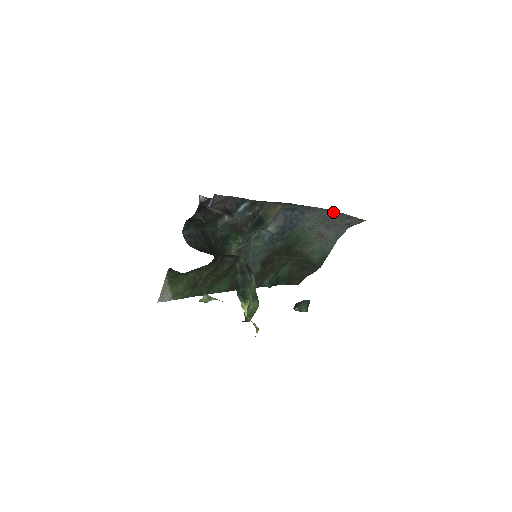
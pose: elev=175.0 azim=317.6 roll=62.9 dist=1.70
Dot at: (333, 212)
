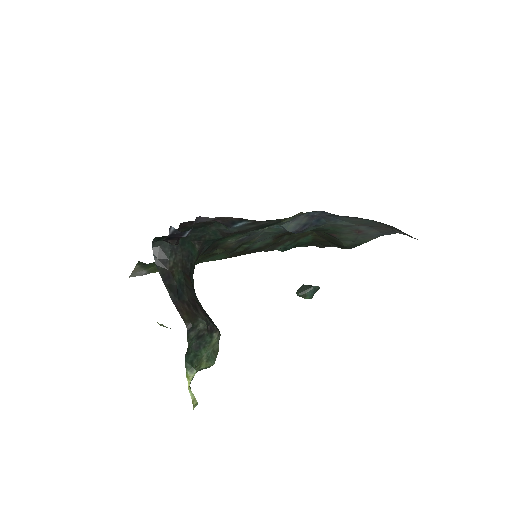
Dot at: (380, 222)
